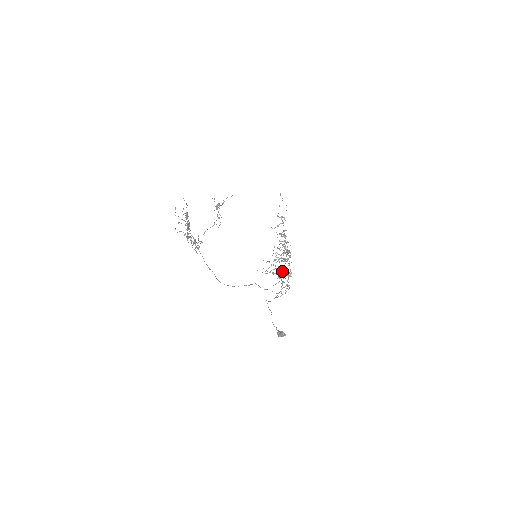
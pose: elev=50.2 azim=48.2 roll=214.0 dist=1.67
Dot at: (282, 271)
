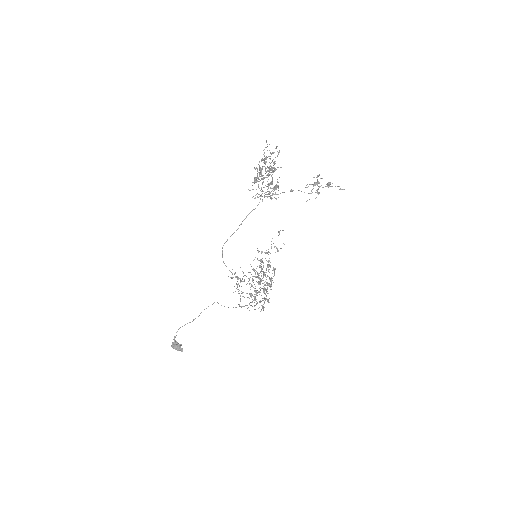
Dot at: (257, 290)
